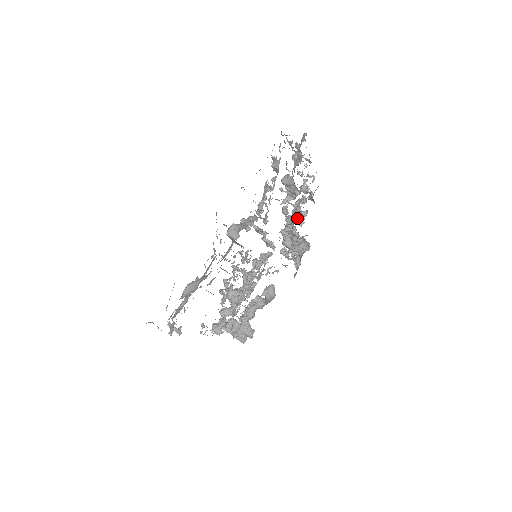
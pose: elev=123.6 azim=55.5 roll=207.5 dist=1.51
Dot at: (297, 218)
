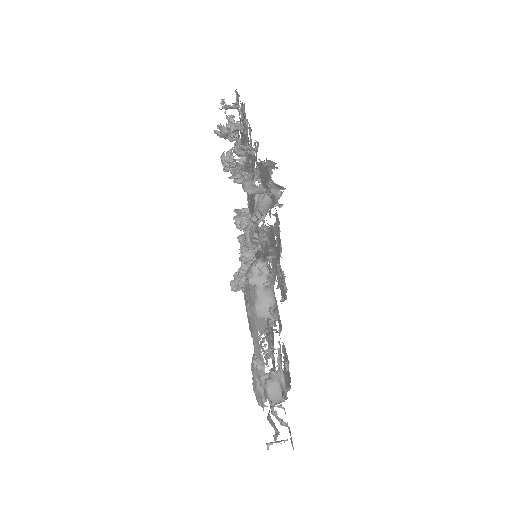
Dot at: occluded
